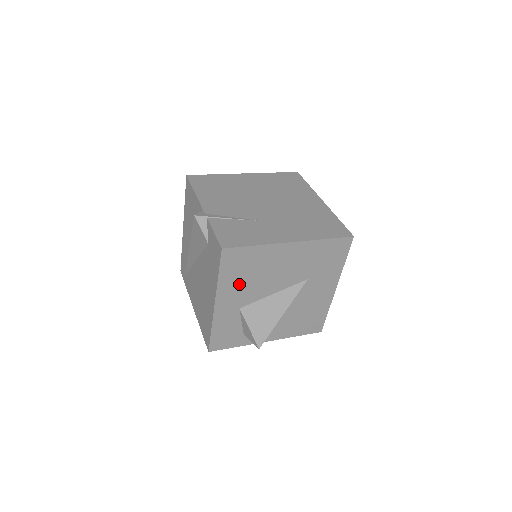
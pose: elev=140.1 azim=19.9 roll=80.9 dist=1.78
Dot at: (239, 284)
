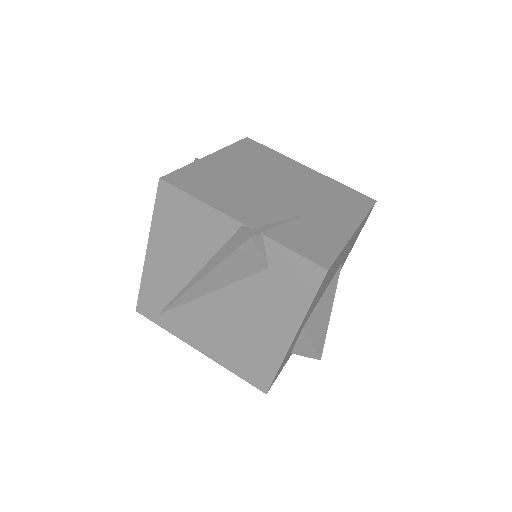
Dot at: occluded
